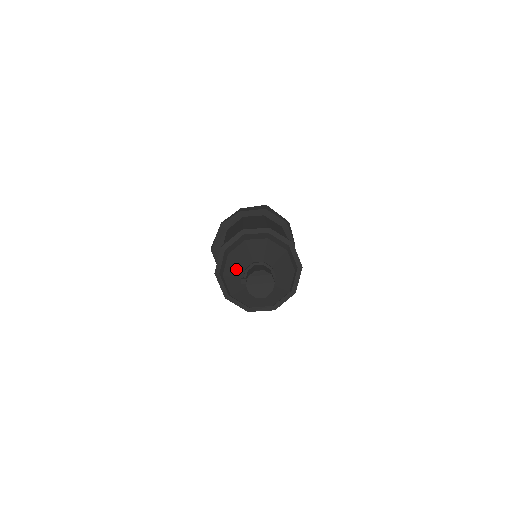
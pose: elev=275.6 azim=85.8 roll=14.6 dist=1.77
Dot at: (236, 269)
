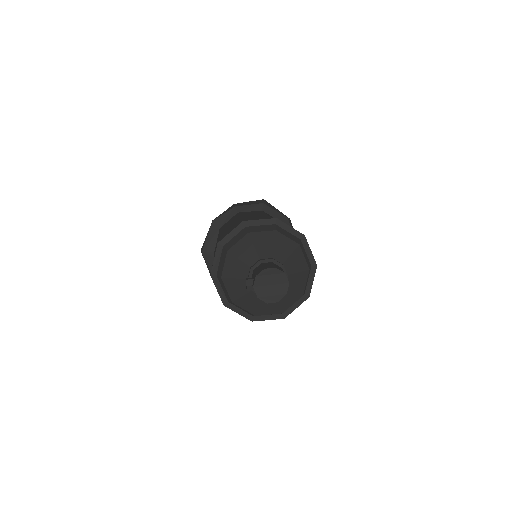
Dot at: (238, 268)
